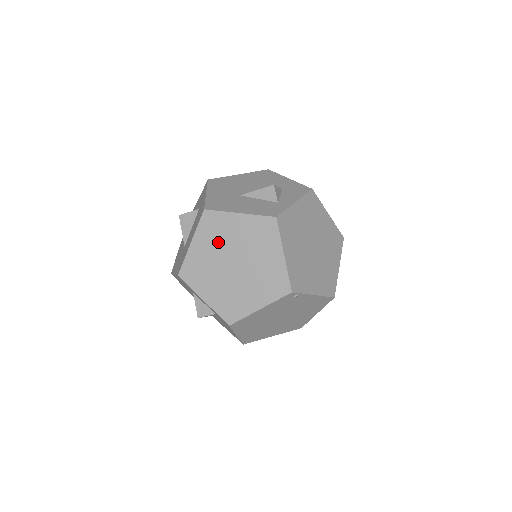
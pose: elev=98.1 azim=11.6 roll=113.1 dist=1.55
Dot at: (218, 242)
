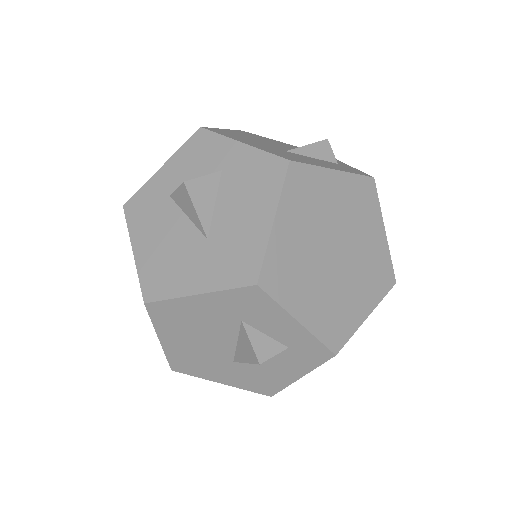
Dot at: (313, 217)
